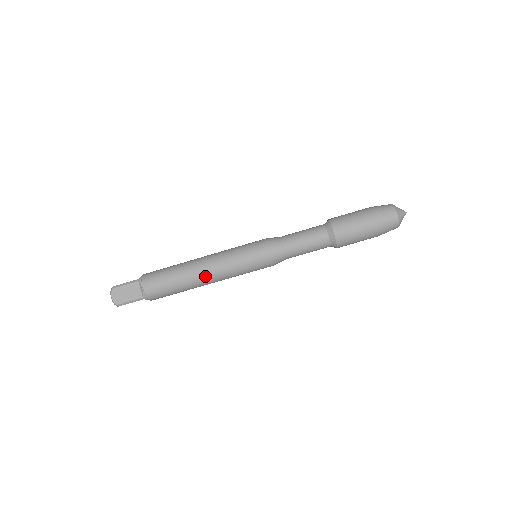
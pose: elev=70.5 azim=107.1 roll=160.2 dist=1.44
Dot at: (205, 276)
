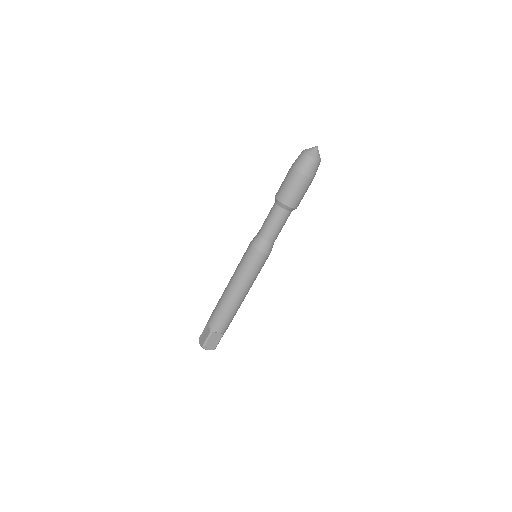
Dot at: (230, 289)
